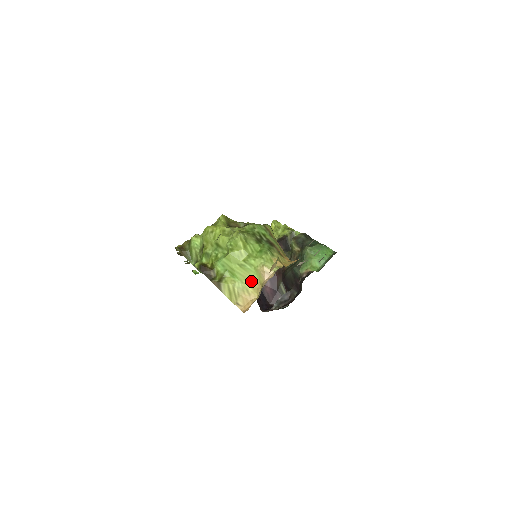
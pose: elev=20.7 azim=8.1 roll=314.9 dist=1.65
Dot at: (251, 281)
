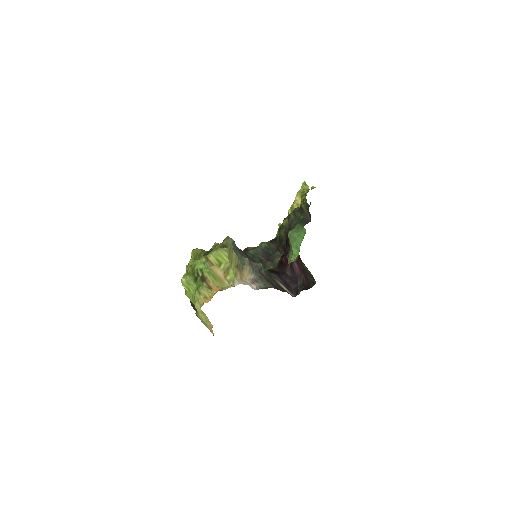
Dot at: (204, 314)
